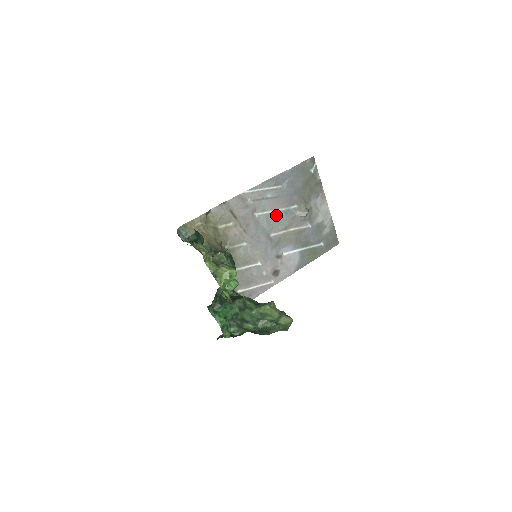
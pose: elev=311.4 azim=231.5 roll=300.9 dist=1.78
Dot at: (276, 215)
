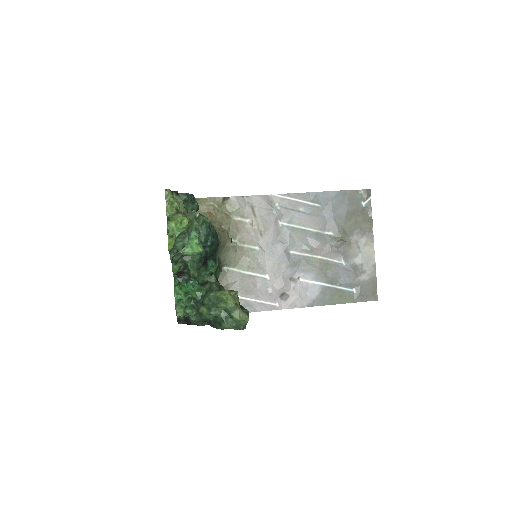
Dot at: (304, 233)
